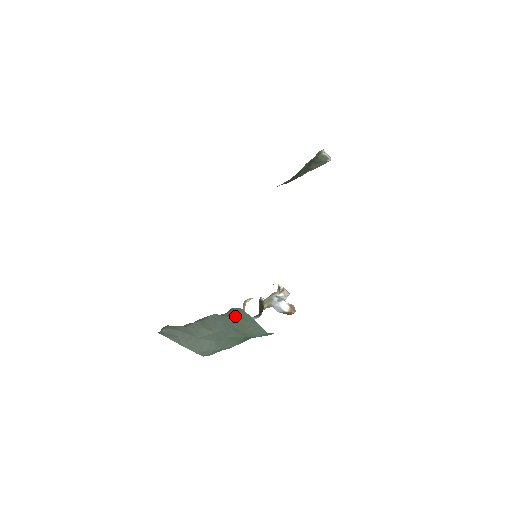
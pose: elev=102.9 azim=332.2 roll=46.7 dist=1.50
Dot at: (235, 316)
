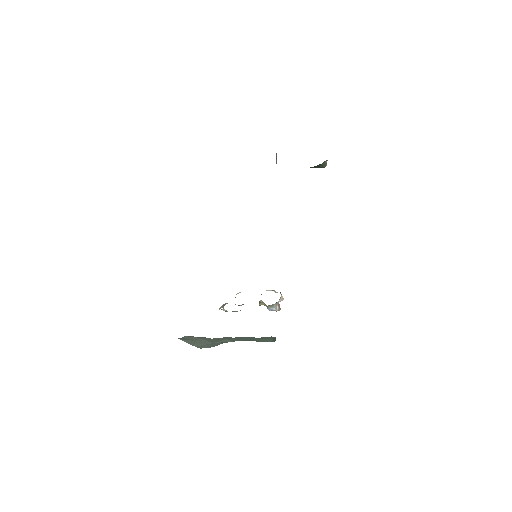
Dot at: (264, 338)
